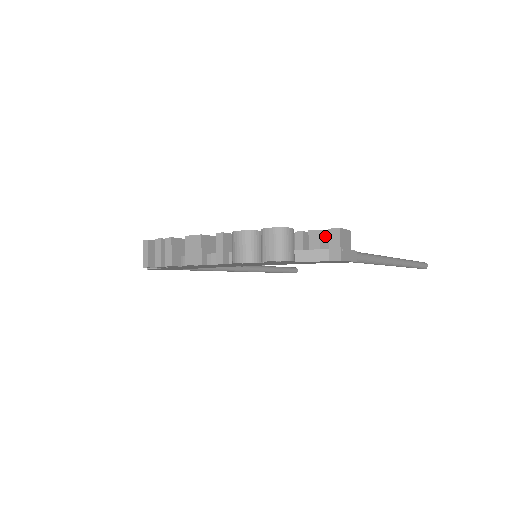
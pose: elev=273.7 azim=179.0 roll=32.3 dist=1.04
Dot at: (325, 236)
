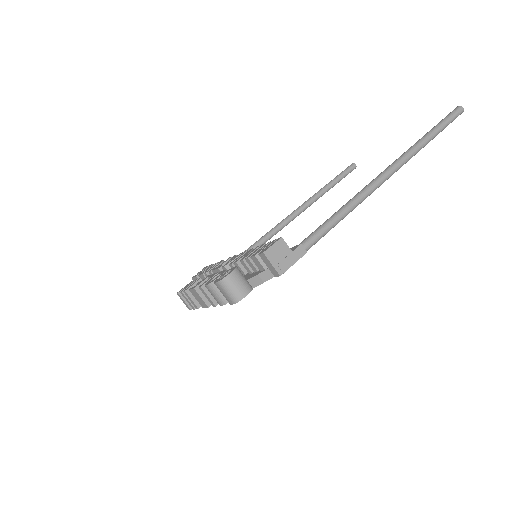
Dot at: occluded
